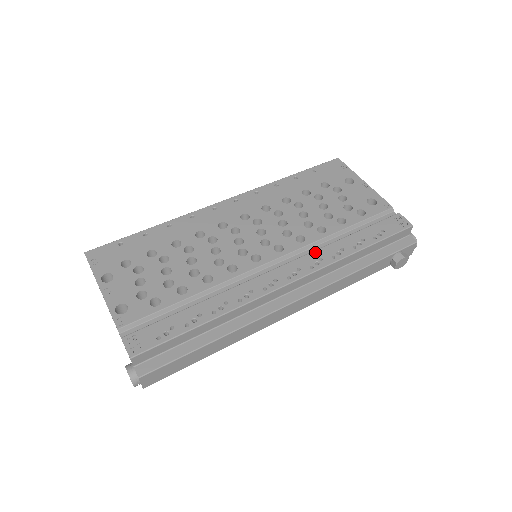
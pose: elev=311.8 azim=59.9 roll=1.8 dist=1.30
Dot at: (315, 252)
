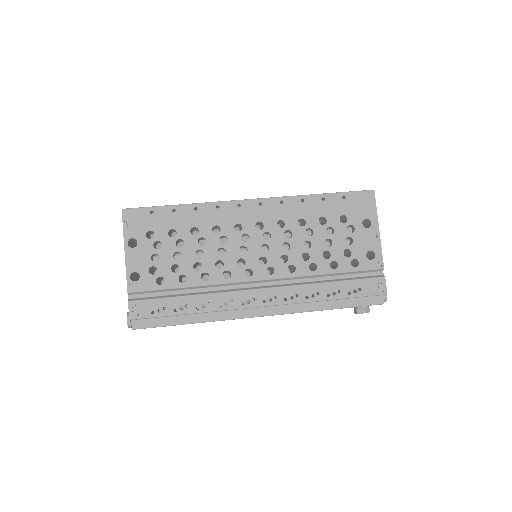
Dot at: (296, 287)
